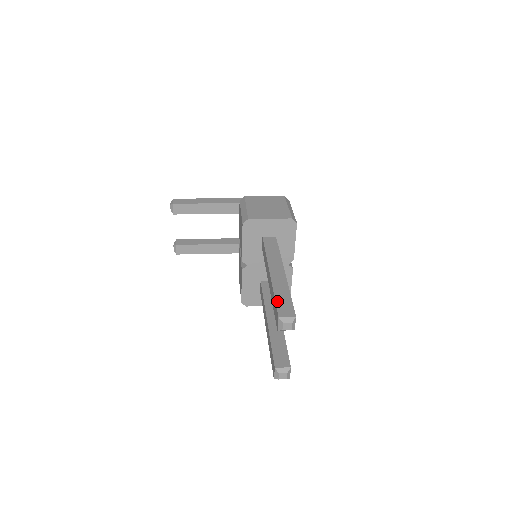
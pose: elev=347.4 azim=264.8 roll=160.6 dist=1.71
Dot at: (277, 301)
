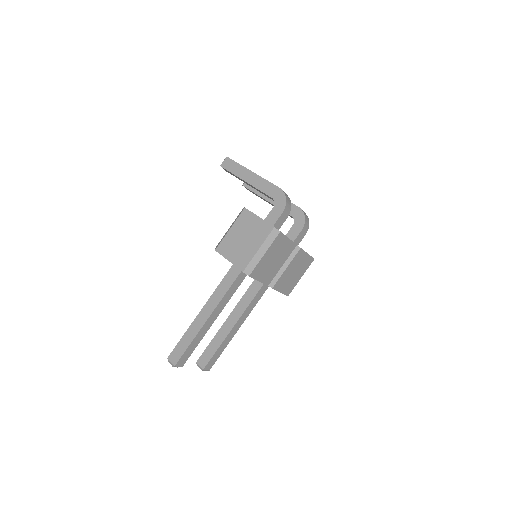
Dot at: (178, 344)
